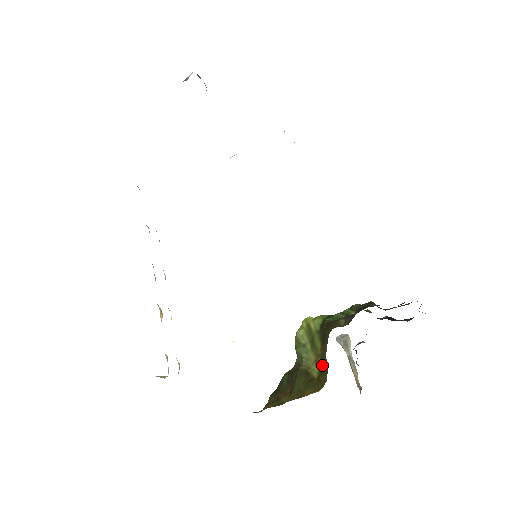
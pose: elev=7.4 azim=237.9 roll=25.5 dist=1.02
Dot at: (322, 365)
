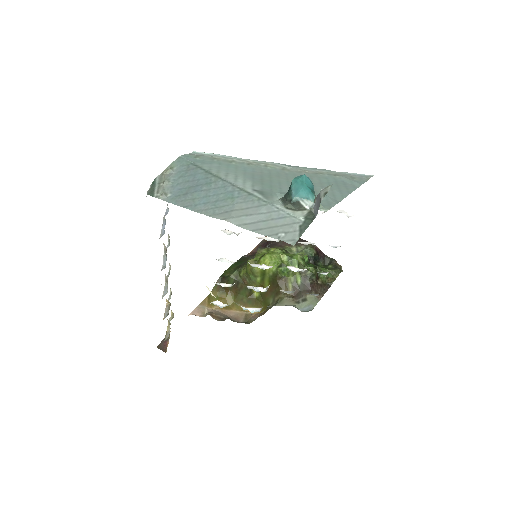
Dot at: (263, 296)
